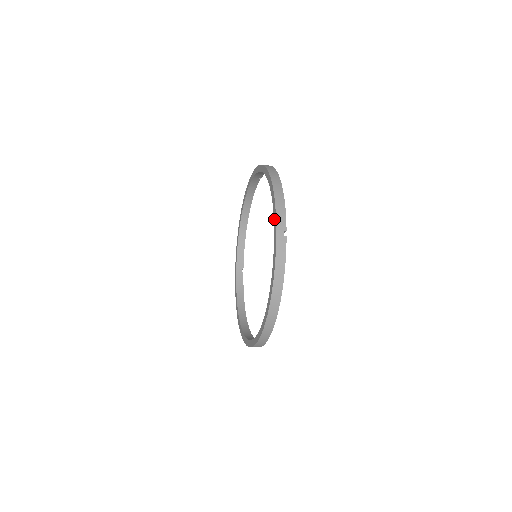
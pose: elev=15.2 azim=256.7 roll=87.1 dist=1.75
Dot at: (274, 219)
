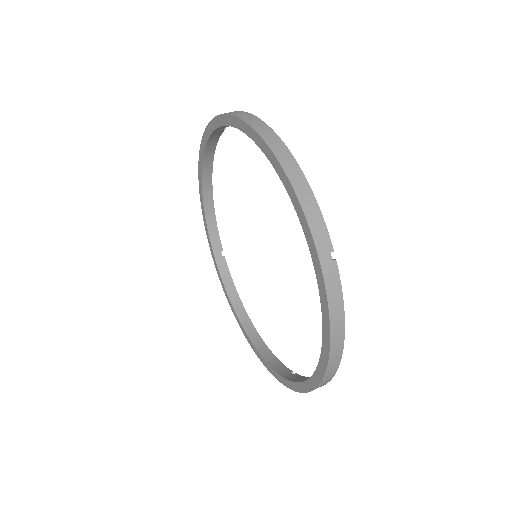
Dot at: (292, 385)
